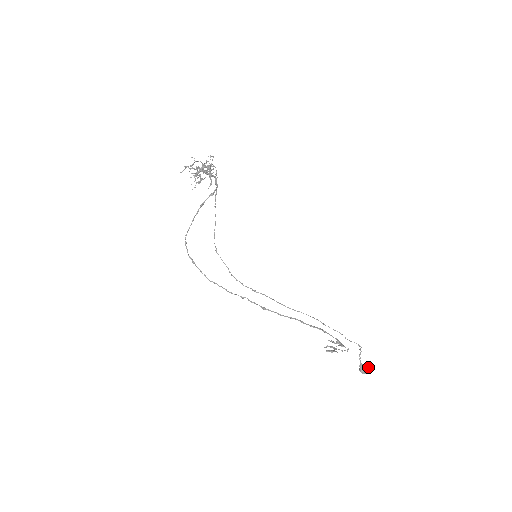
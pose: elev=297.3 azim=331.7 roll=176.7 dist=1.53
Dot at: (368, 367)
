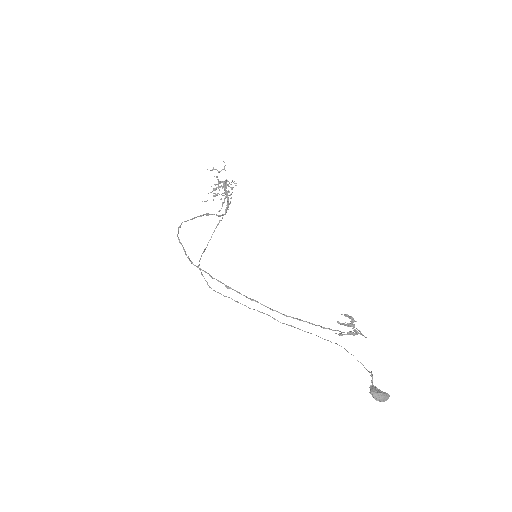
Dot at: (382, 391)
